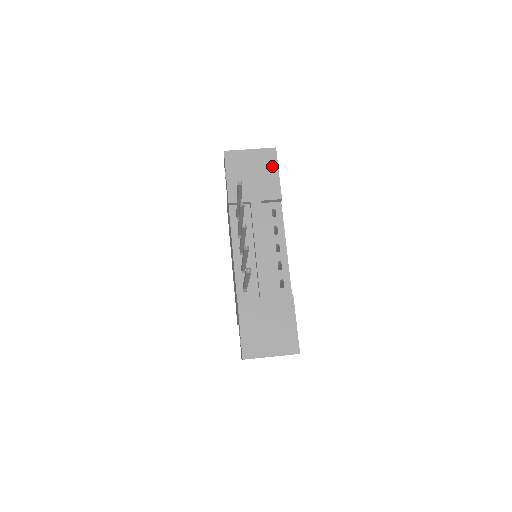
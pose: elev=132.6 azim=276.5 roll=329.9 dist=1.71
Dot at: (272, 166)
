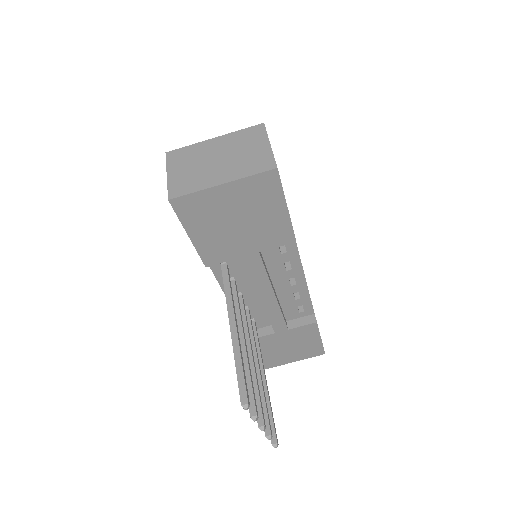
Dot at: (273, 201)
